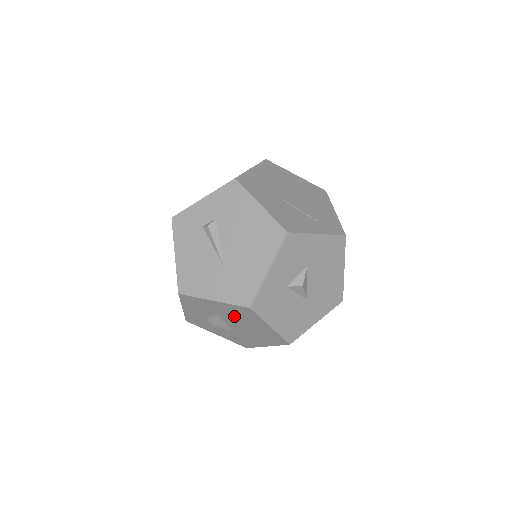
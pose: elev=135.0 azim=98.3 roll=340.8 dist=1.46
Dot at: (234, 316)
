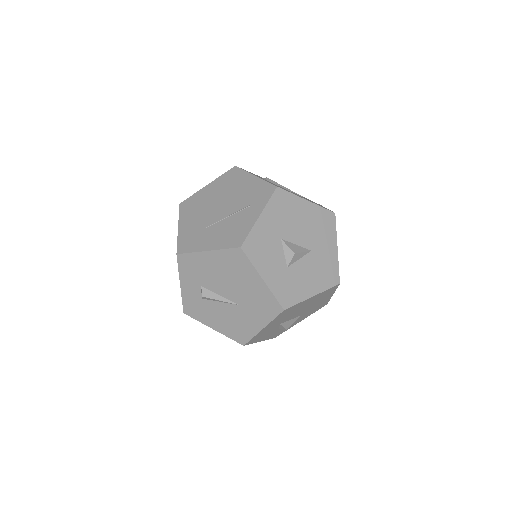
Dot at: (287, 316)
